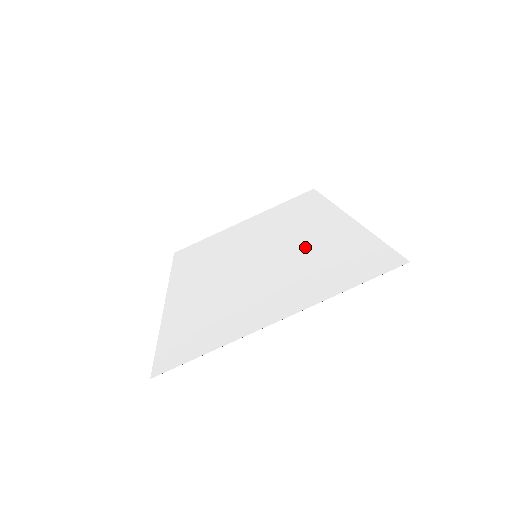
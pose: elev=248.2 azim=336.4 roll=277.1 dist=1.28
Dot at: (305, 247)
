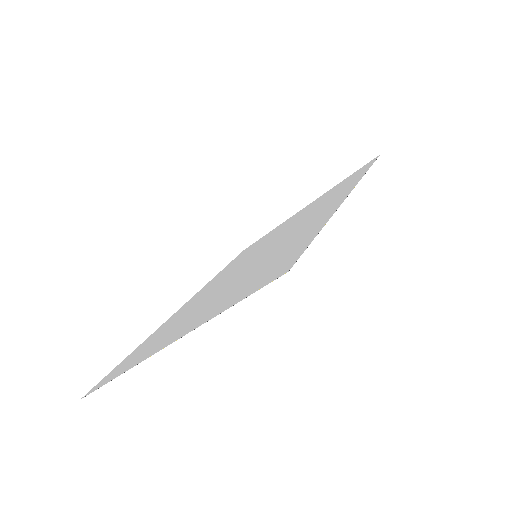
Dot at: (281, 244)
